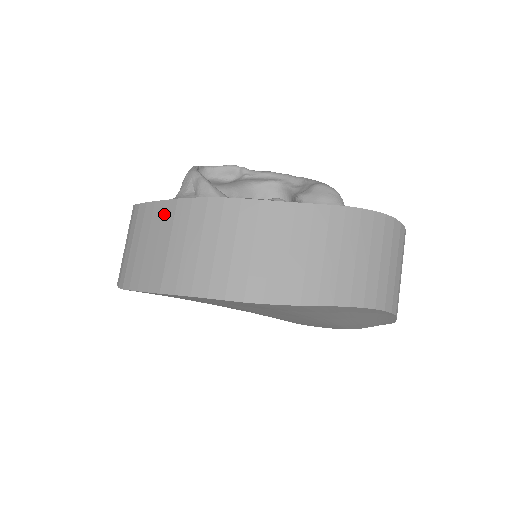
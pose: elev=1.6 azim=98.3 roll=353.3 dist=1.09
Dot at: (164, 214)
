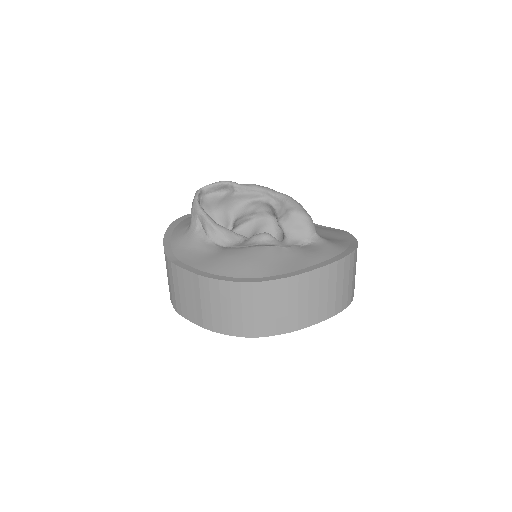
Dot at: (192, 281)
